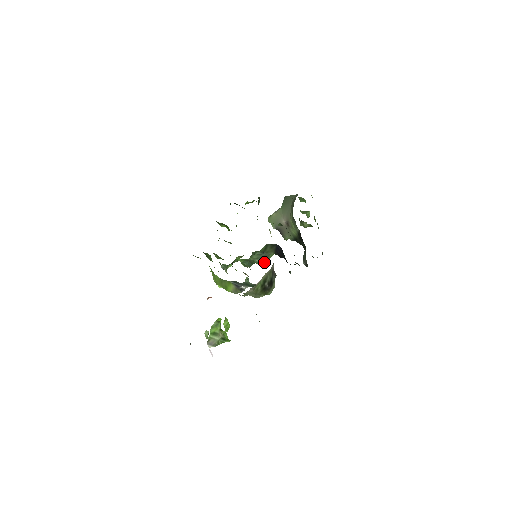
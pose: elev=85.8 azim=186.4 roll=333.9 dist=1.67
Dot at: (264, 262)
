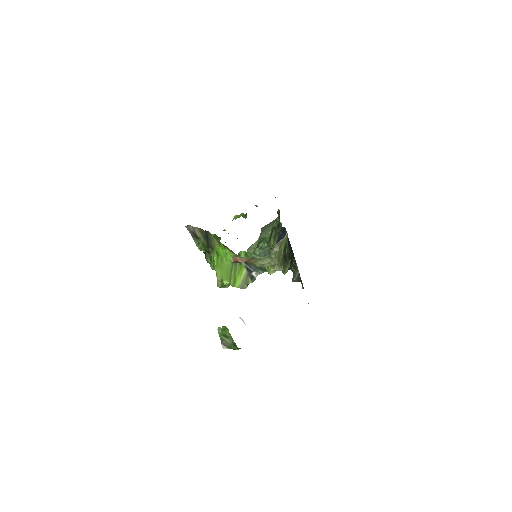
Dot at: occluded
